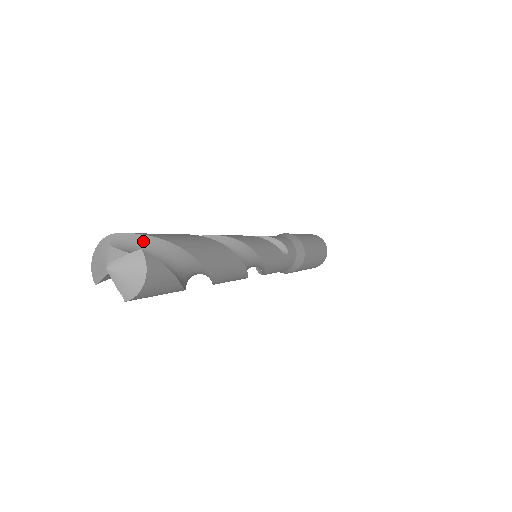
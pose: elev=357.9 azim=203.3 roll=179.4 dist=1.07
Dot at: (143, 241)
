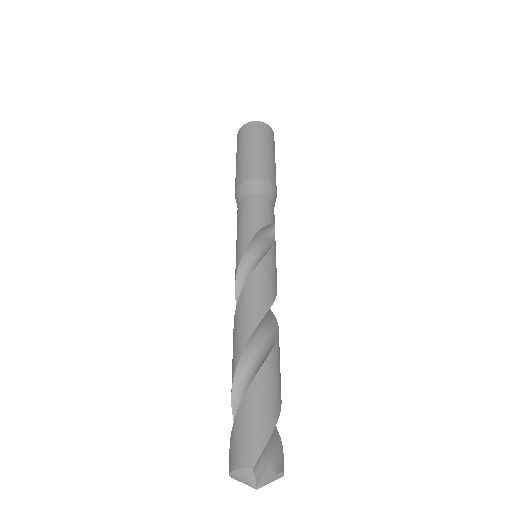
Dot at: (265, 444)
